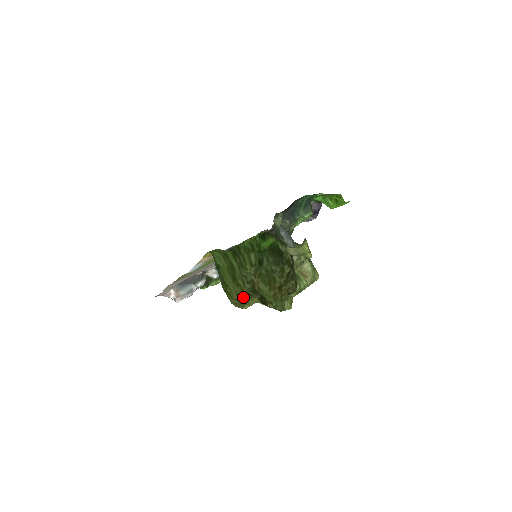
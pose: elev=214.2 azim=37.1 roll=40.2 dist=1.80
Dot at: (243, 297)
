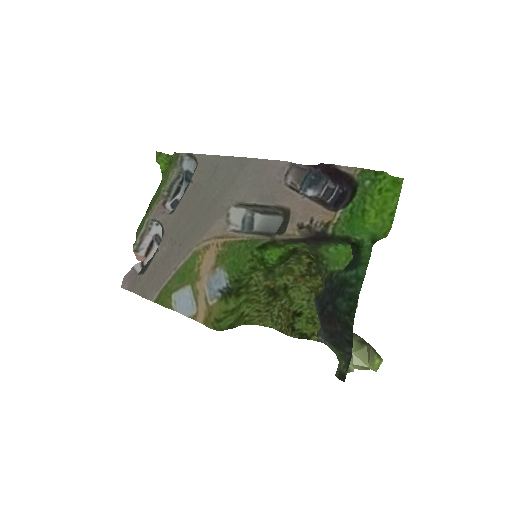
Dot at: (264, 309)
